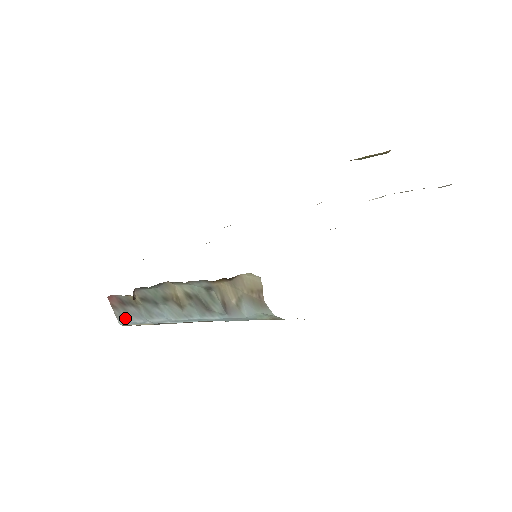
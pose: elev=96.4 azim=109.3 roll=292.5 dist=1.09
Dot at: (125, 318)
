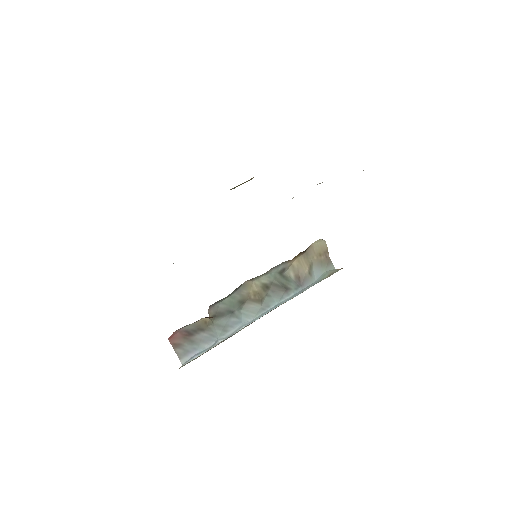
Dot at: (191, 352)
